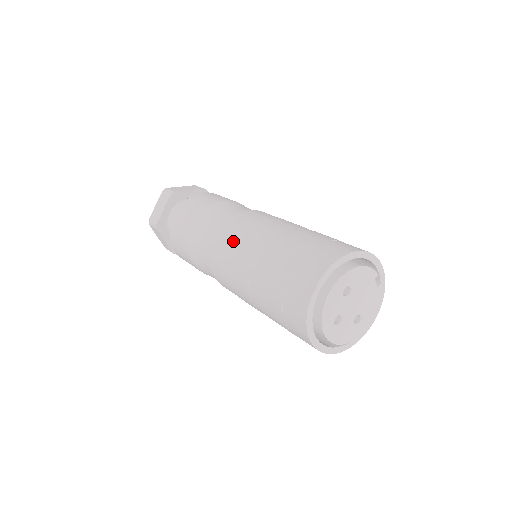
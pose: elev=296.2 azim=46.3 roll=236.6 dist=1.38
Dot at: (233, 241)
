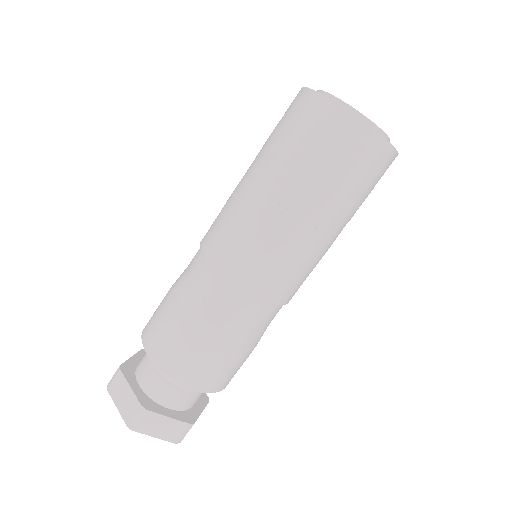
Dot at: (228, 228)
